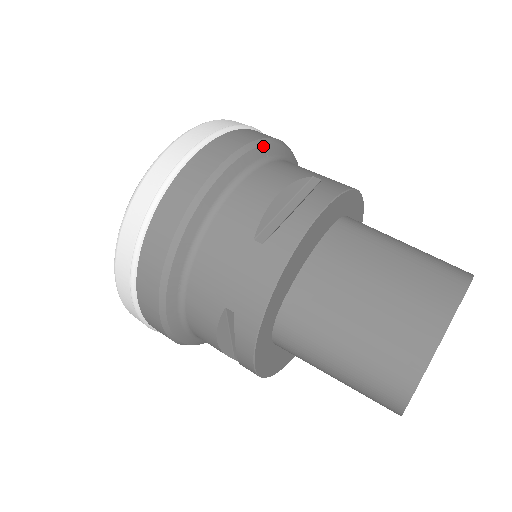
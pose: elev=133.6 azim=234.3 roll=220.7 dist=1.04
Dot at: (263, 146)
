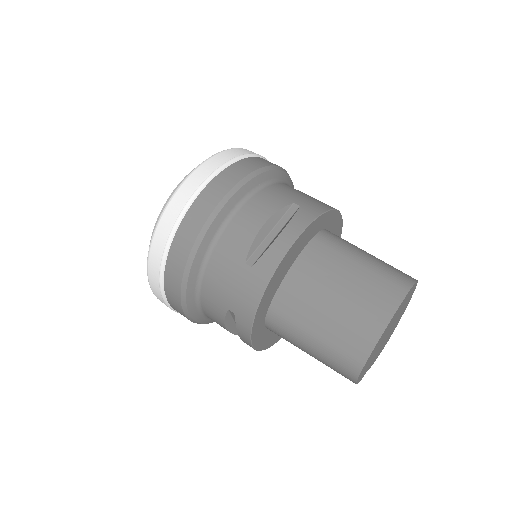
Dot at: (254, 179)
